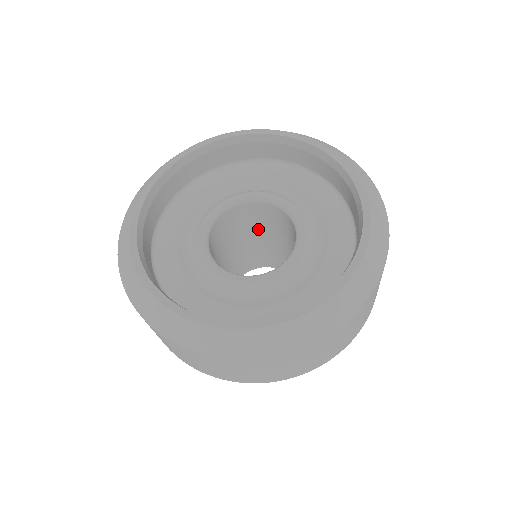
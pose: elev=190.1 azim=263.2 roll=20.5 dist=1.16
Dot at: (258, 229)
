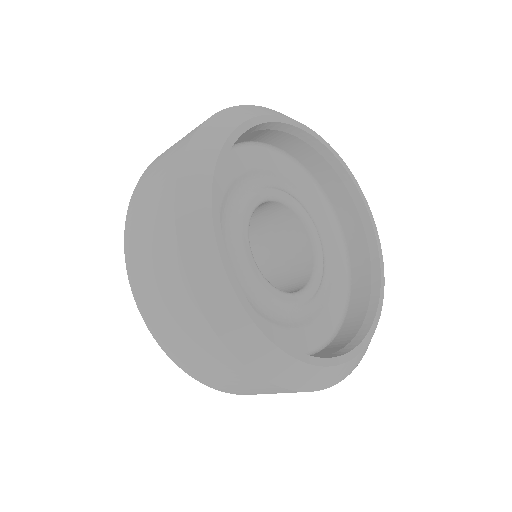
Dot at: (253, 222)
